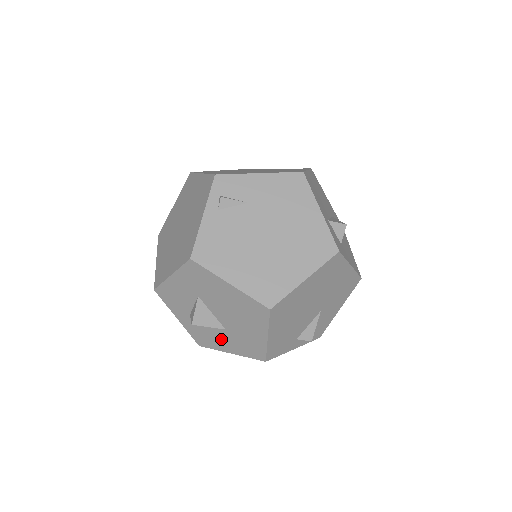
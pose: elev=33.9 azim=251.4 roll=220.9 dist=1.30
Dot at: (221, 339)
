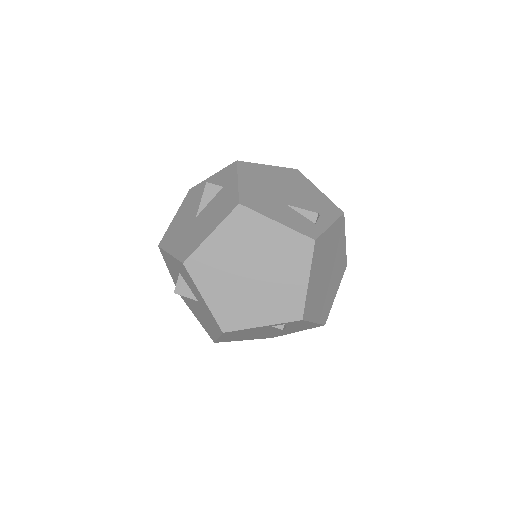
Dot at: (175, 277)
